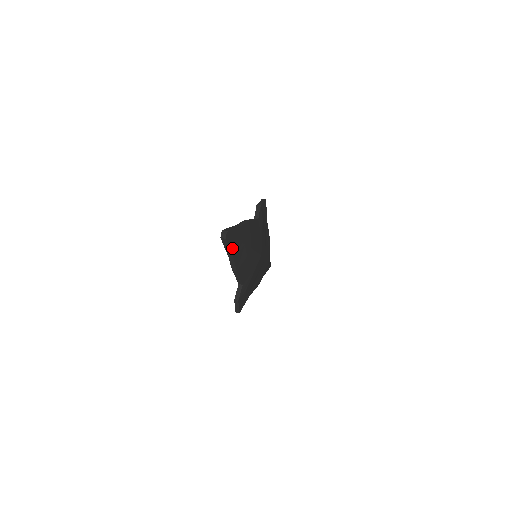
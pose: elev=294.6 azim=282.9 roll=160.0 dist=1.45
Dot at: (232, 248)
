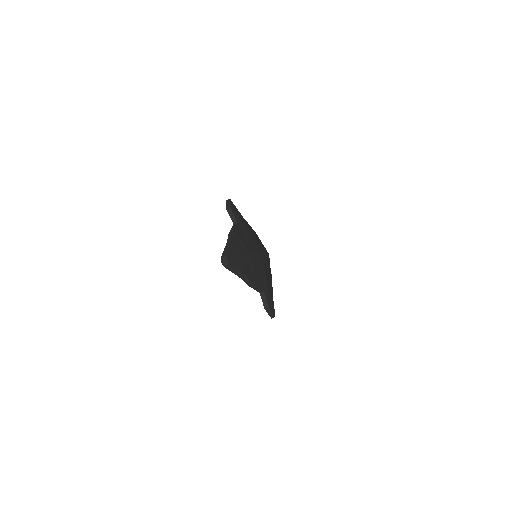
Dot at: (238, 268)
